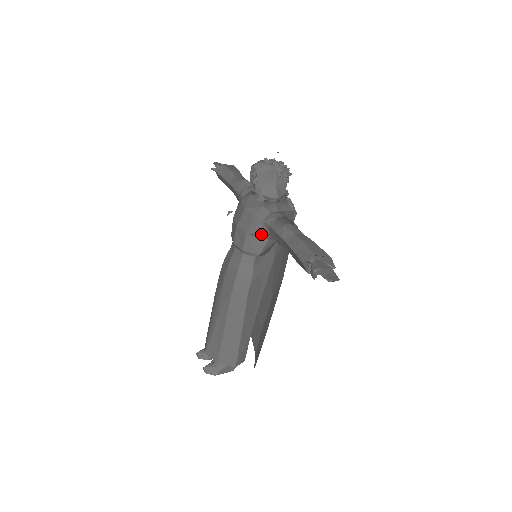
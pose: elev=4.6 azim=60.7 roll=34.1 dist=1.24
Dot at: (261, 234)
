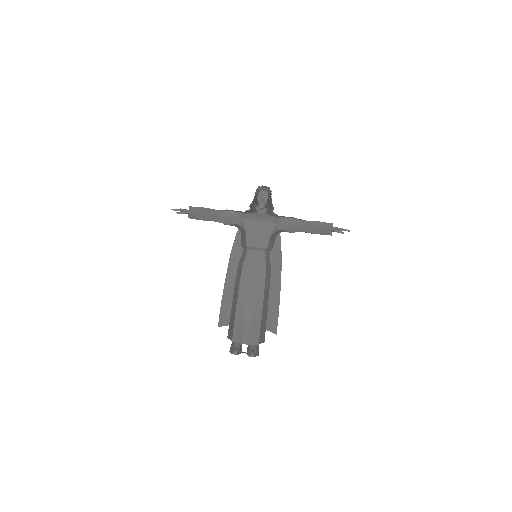
Dot at: (276, 233)
